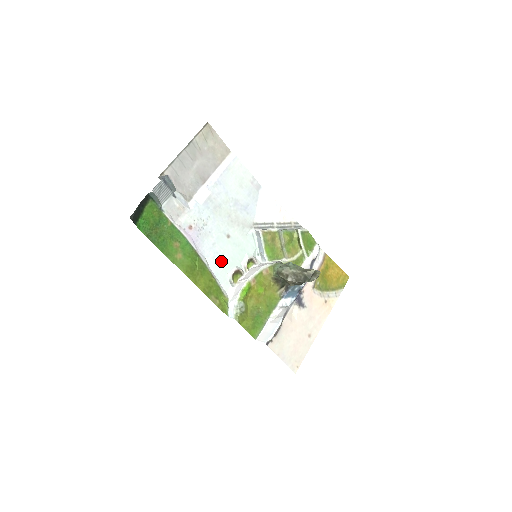
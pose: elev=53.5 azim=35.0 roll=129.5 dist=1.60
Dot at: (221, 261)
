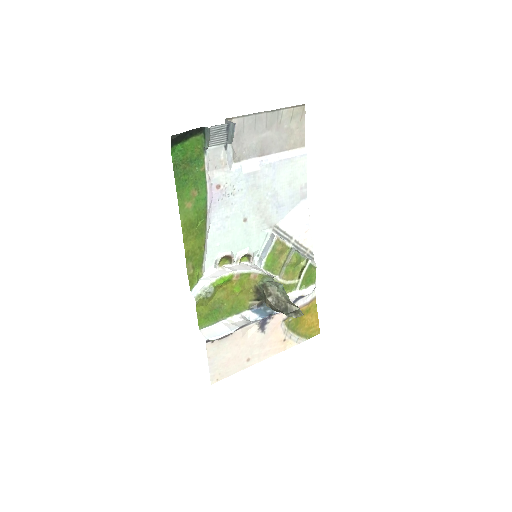
Dot at: (222, 237)
